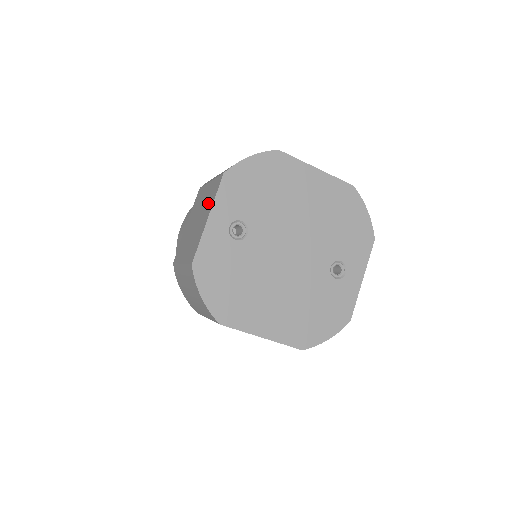
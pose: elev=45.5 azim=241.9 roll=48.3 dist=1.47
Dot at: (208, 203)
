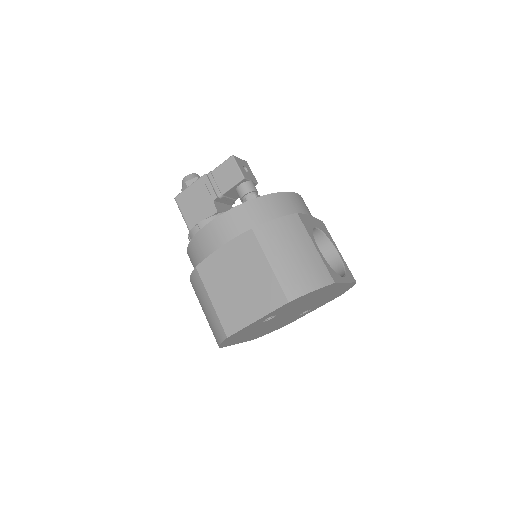
Dot at: (261, 298)
